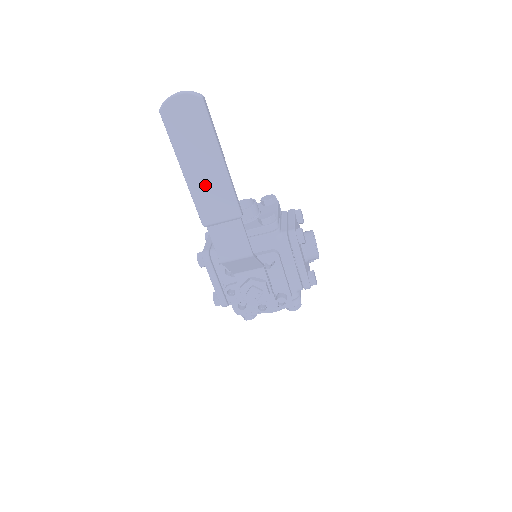
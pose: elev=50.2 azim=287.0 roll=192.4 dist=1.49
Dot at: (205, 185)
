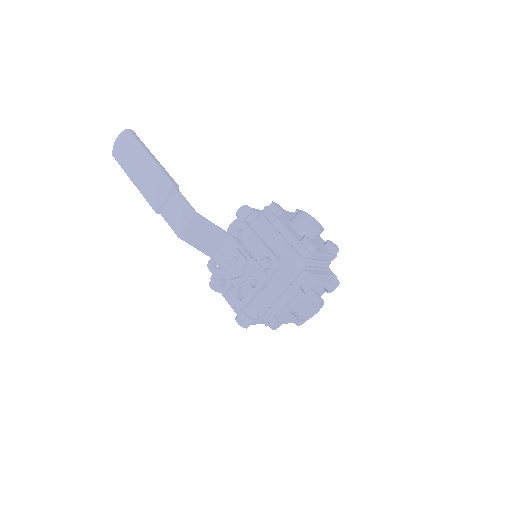
Dot at: (146, 181)
